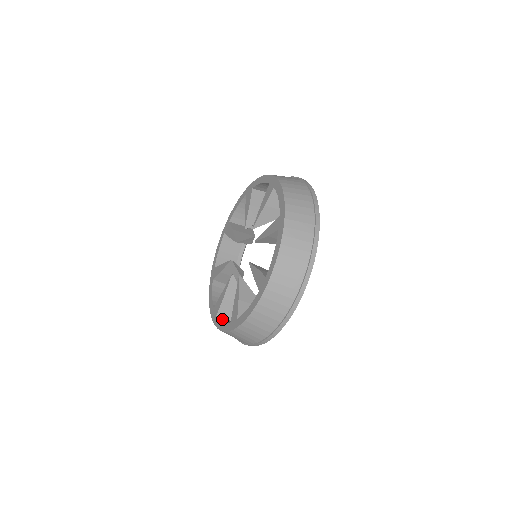
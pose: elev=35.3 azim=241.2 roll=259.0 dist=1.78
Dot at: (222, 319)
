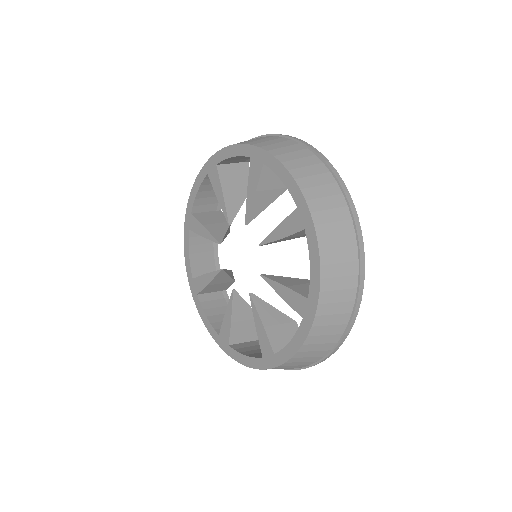
Dot at: (194, 235)
